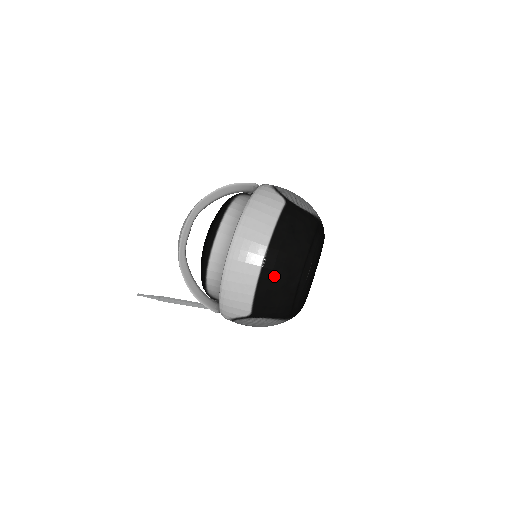
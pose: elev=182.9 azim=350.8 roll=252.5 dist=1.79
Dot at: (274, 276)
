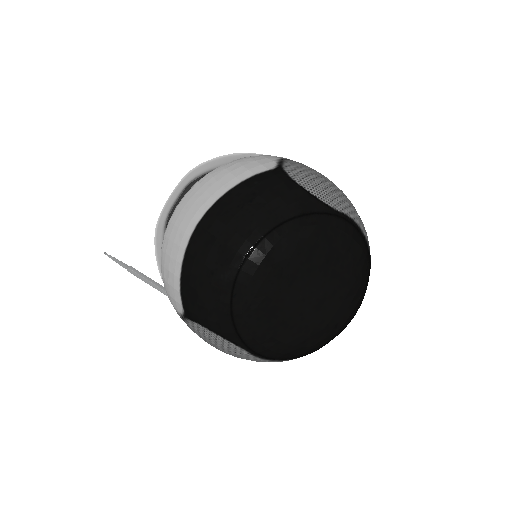
Dot at: (201, 254)
